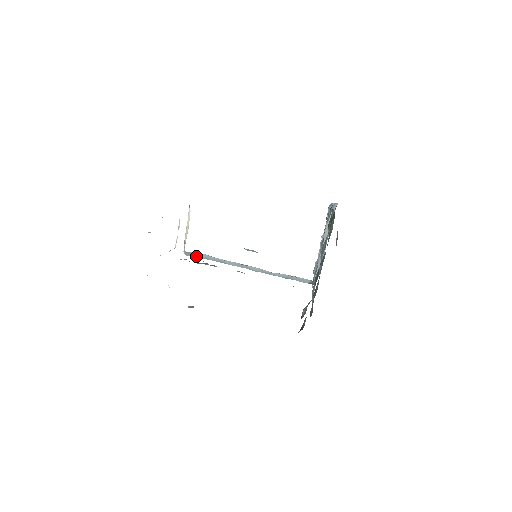
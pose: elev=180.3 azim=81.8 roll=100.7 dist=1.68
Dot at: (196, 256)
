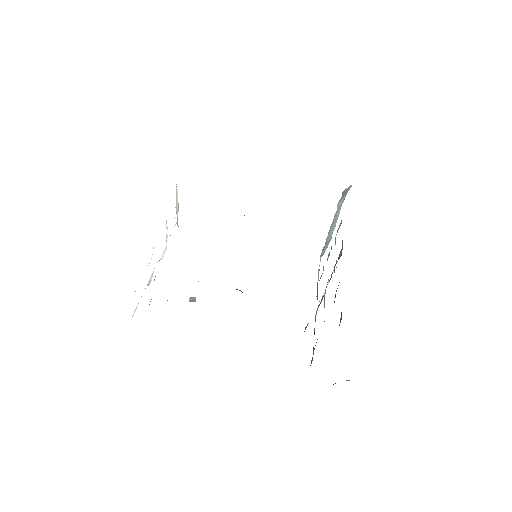
Dot at: occluded
